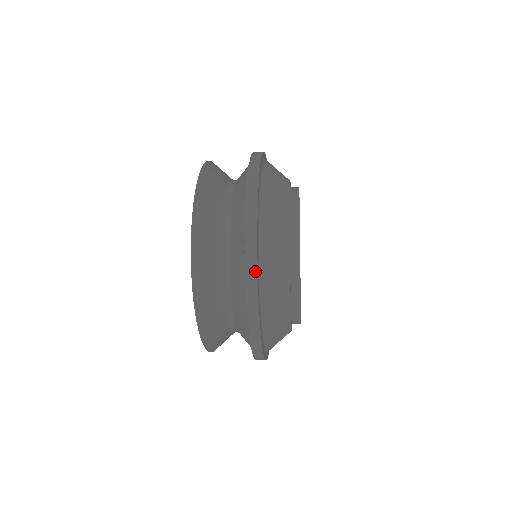
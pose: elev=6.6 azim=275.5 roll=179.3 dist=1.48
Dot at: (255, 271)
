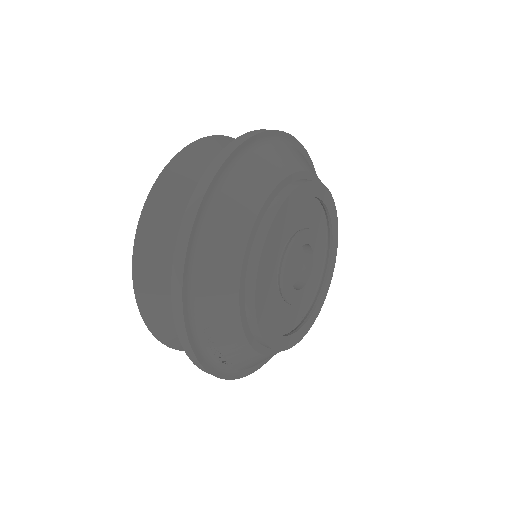
Dot at: (207, 185)
